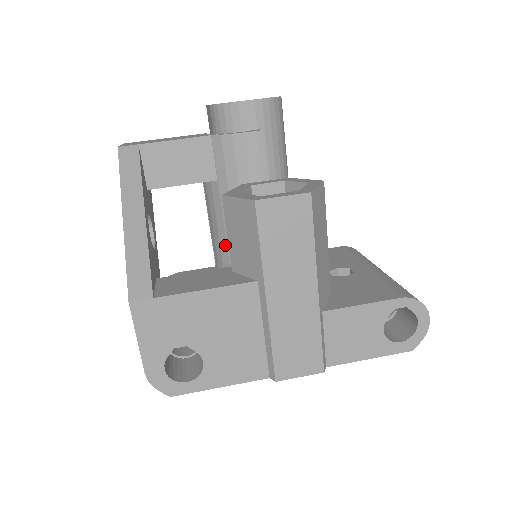
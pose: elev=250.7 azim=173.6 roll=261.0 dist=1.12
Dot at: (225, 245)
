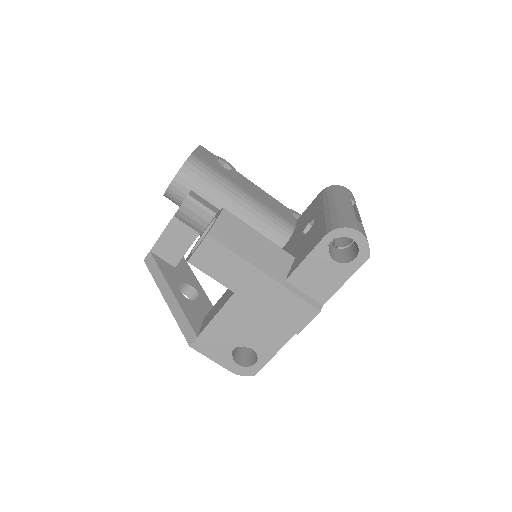
Dot at: occluded
